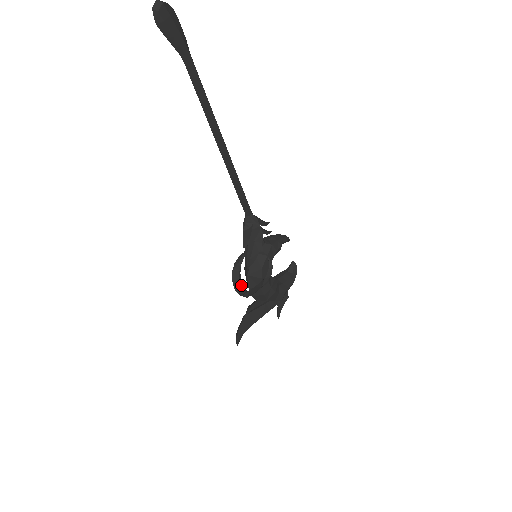
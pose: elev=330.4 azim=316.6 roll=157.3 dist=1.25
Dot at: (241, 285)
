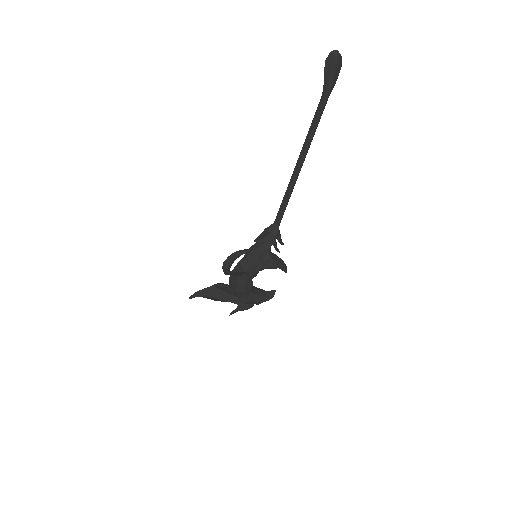
Dot at: (230, 265)
